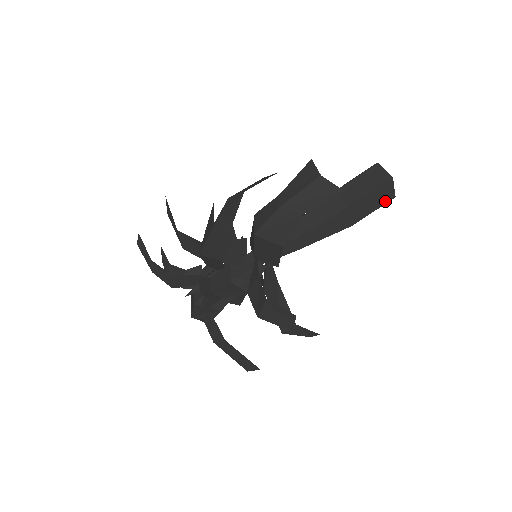
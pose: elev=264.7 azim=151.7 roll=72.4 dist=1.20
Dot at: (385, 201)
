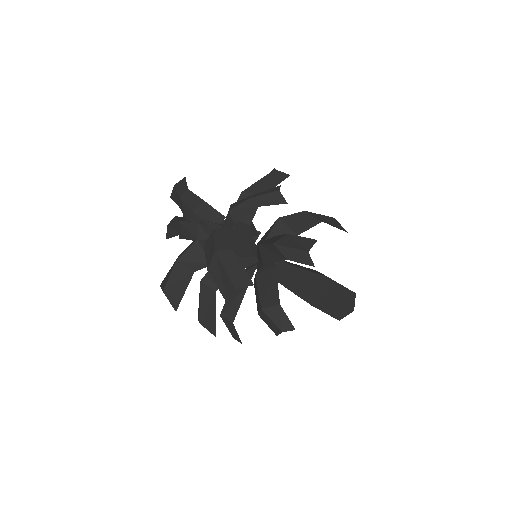
Dot at: (348, 305)
